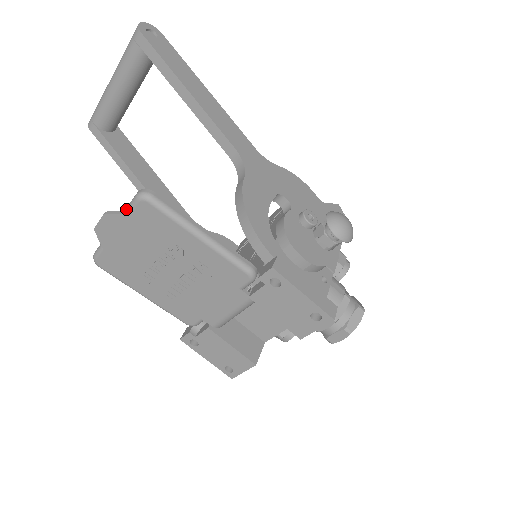
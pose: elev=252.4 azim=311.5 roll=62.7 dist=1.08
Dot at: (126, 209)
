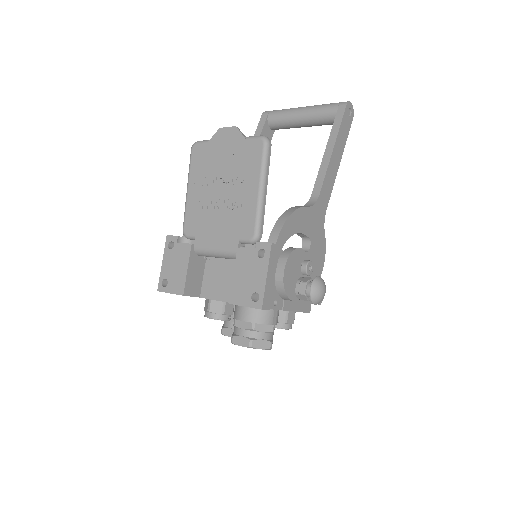
Dot at: occluded
